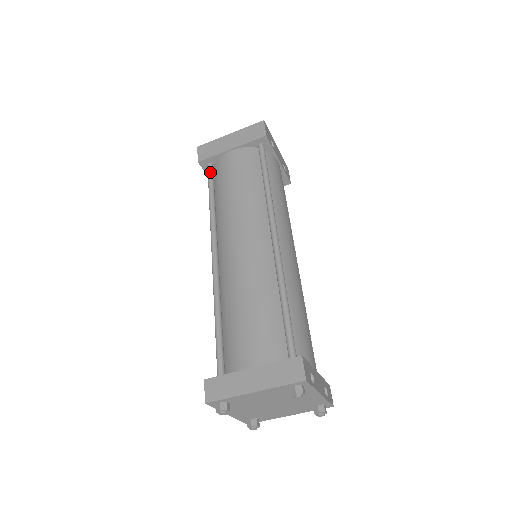
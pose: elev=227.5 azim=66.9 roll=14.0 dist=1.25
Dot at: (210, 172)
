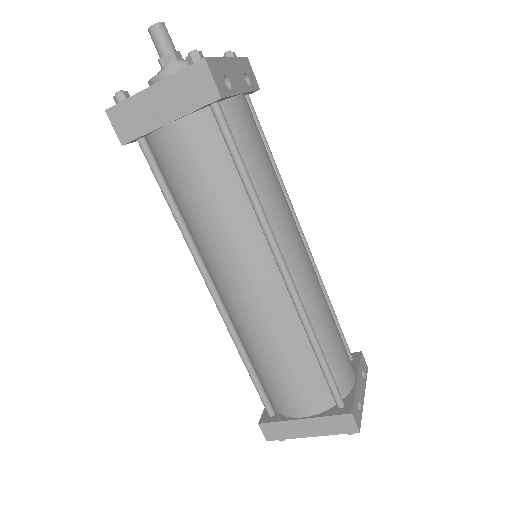
Dot at: (149, 158)
